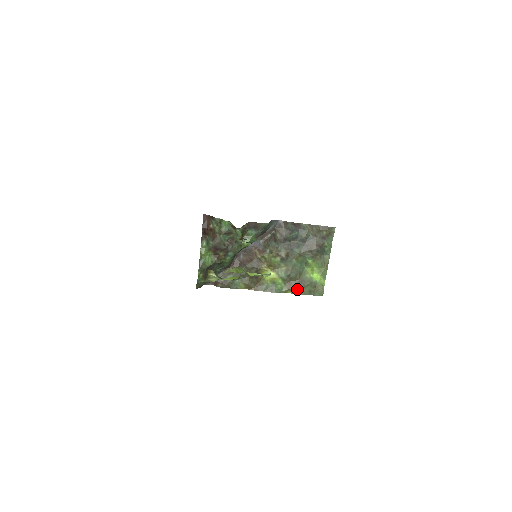
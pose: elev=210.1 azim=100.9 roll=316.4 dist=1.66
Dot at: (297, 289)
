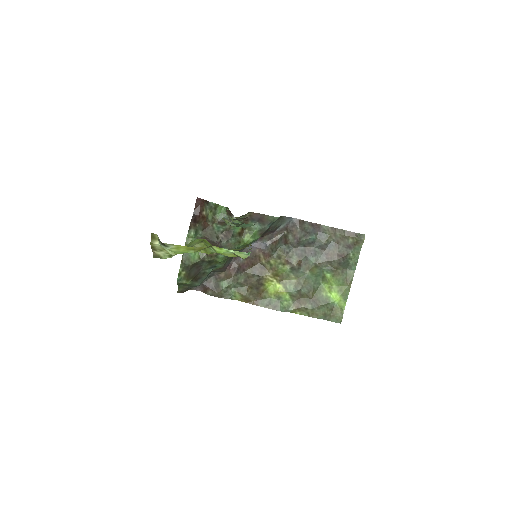
Dot at: (308, 310)
